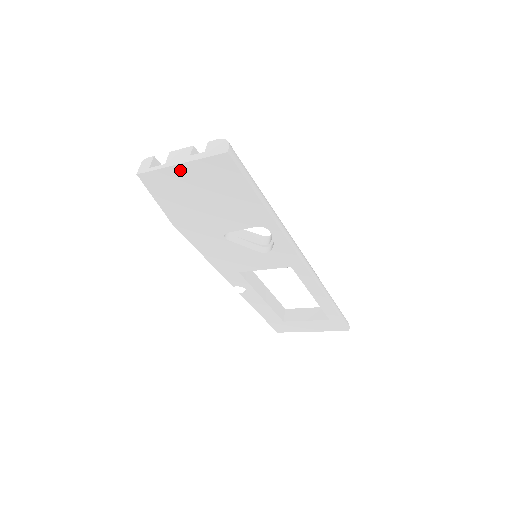
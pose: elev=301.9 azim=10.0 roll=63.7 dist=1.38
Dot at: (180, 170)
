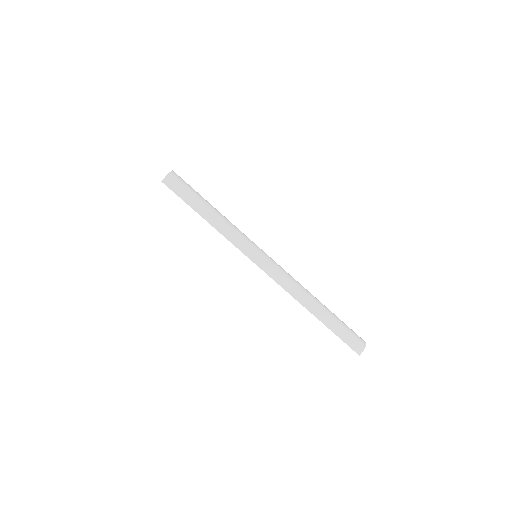
Dot at: occluded
